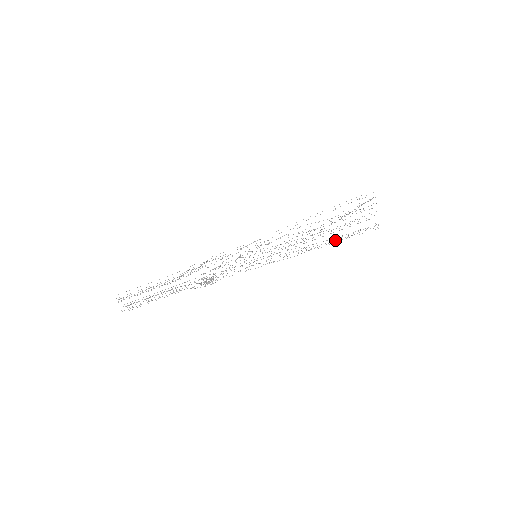
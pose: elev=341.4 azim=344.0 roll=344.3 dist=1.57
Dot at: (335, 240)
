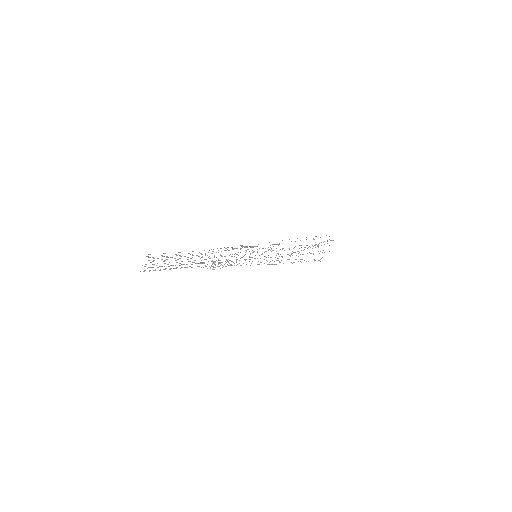
Dot at: occluded
